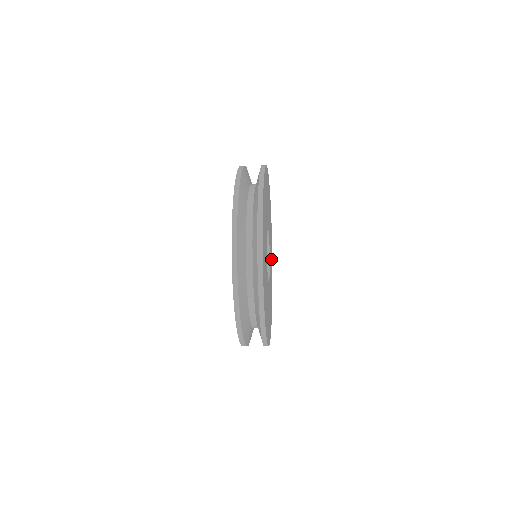
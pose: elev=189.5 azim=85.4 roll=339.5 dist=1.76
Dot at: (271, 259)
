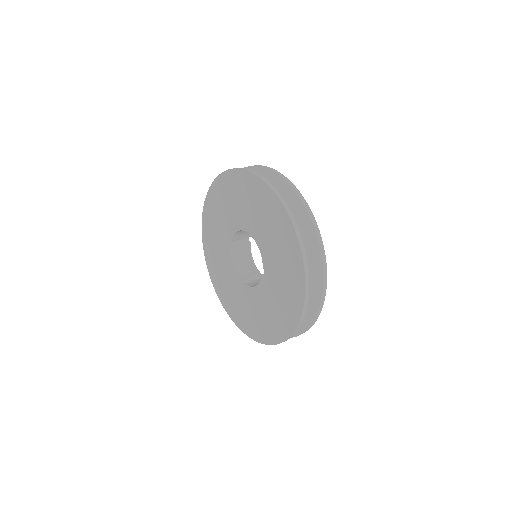
Dot at: occluded
